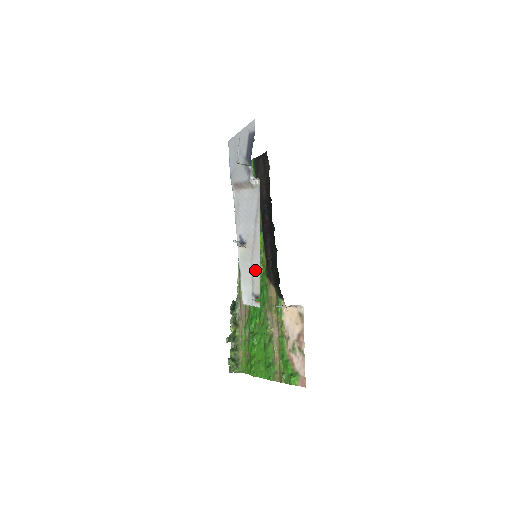
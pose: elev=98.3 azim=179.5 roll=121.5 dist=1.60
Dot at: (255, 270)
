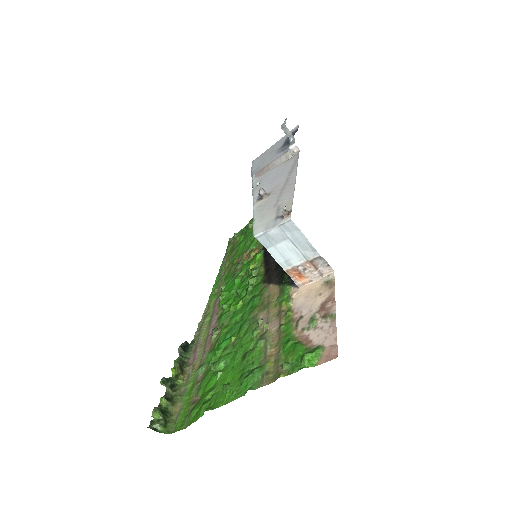
Dot at: (285, 199)
